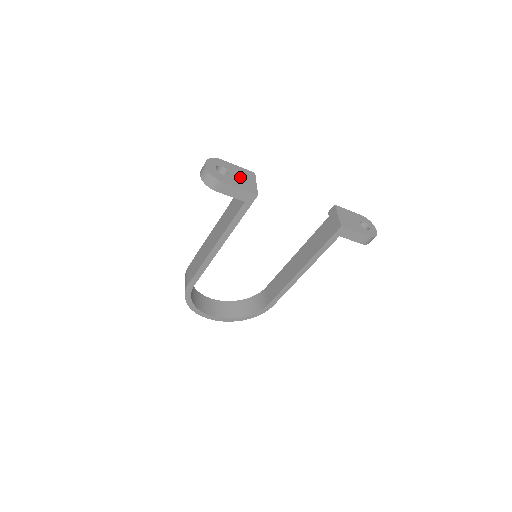
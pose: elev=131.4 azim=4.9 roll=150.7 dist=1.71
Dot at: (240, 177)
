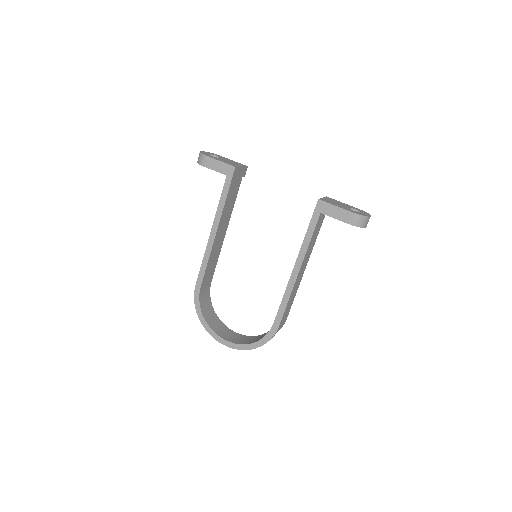
Dot at: (228, 161)
